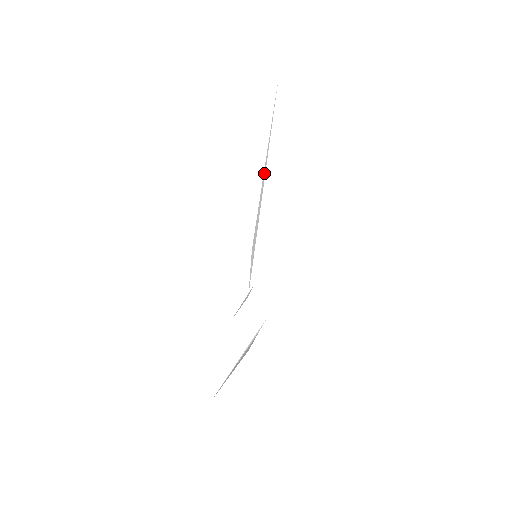
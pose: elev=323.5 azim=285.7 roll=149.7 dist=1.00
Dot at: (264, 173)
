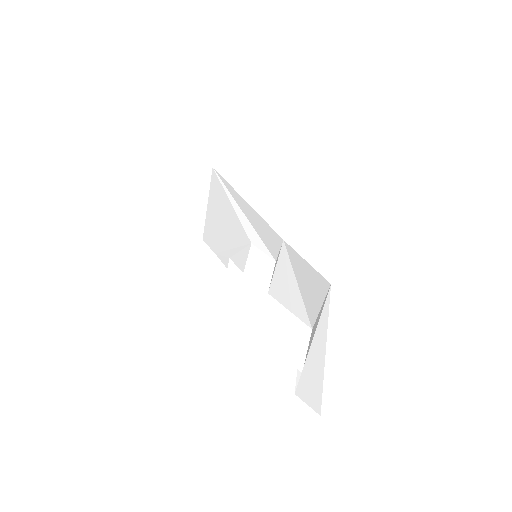
Dot at: (231, 199)
